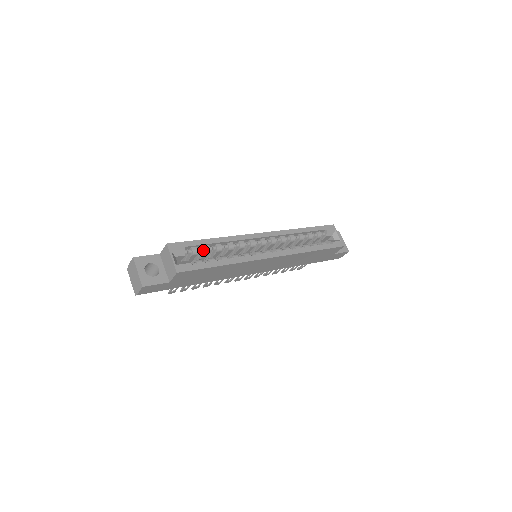
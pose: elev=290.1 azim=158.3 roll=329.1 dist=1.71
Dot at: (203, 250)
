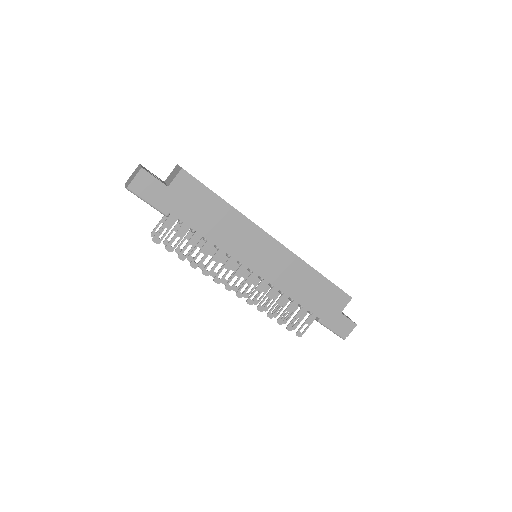
Dot at: occluded
